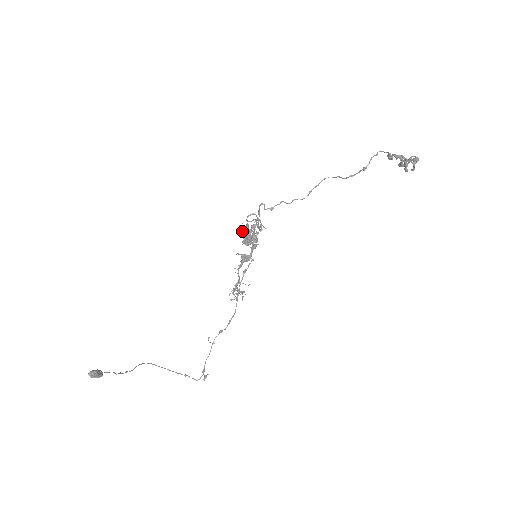
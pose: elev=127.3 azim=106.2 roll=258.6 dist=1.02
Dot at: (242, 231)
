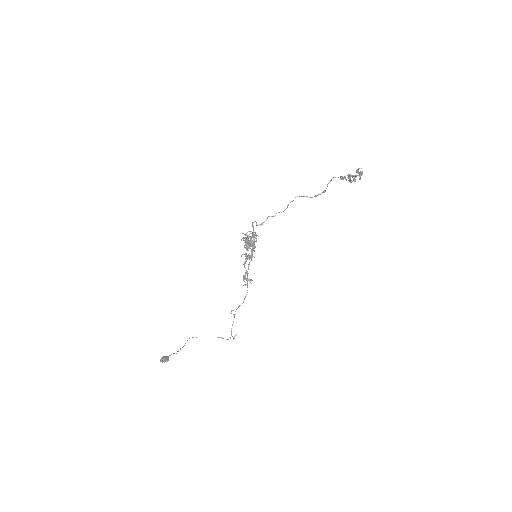
Dot at: occluded
